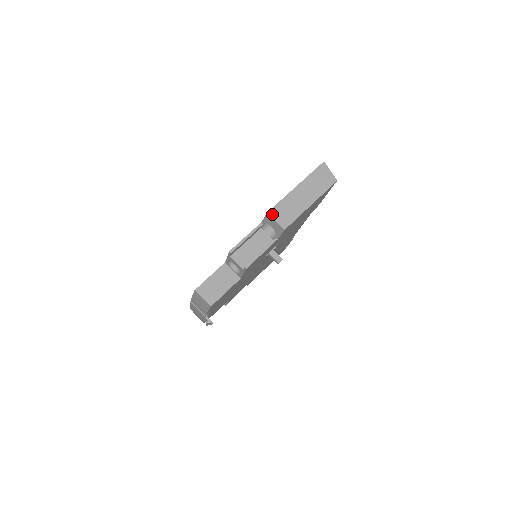
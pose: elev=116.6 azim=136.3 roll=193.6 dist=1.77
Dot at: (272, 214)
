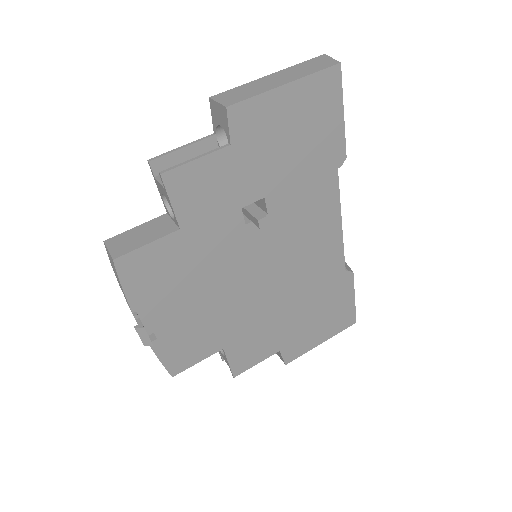
Dot at: (215, 98)
